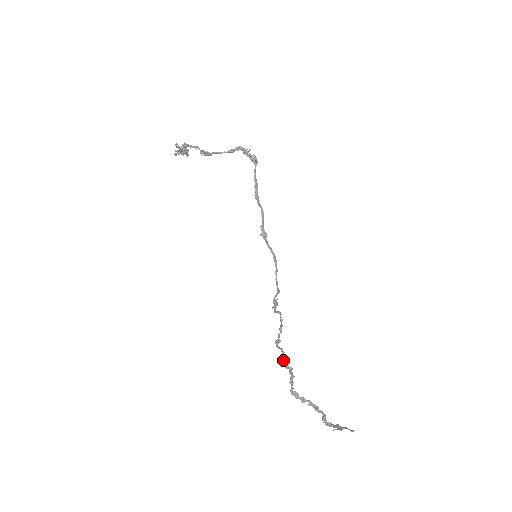
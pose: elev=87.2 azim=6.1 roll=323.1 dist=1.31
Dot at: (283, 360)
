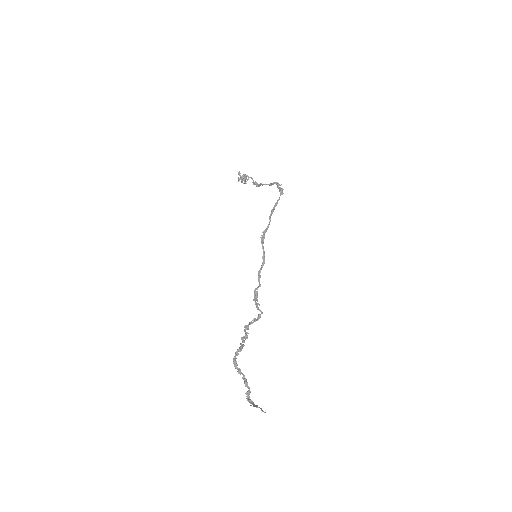
Dot at: (242, 340)
